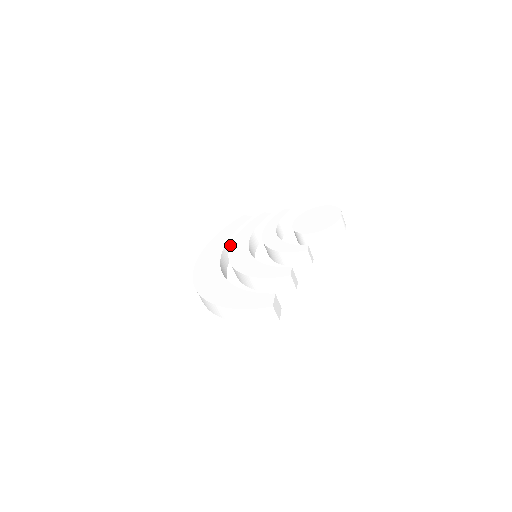
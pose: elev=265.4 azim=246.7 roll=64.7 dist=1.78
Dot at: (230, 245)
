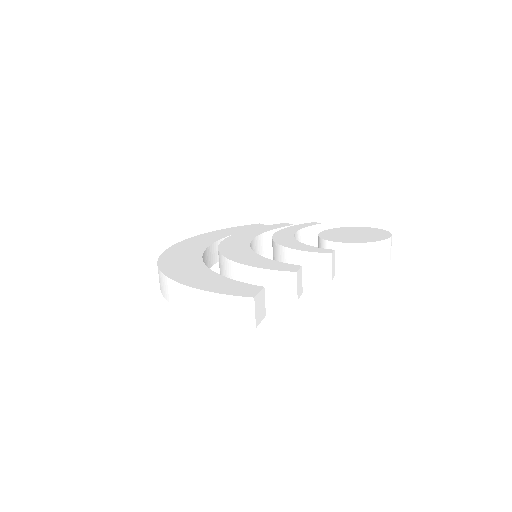
Dot at: occluded
